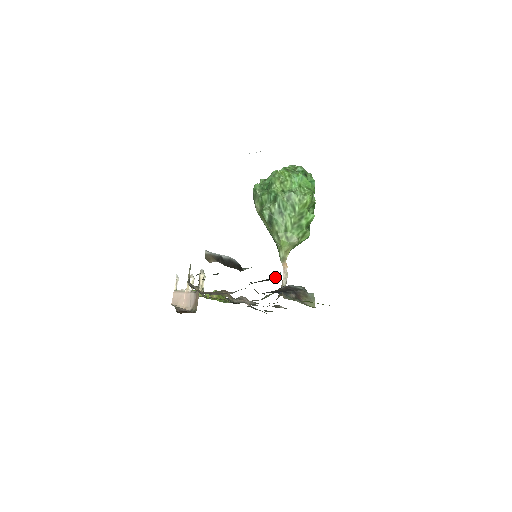
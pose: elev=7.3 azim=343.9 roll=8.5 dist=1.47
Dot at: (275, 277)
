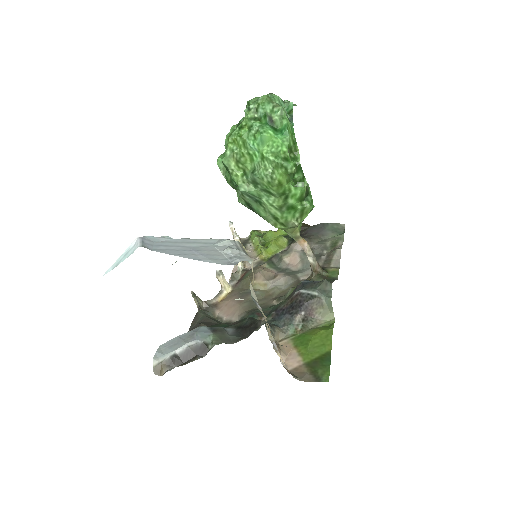
Dot at: (260, 322)
